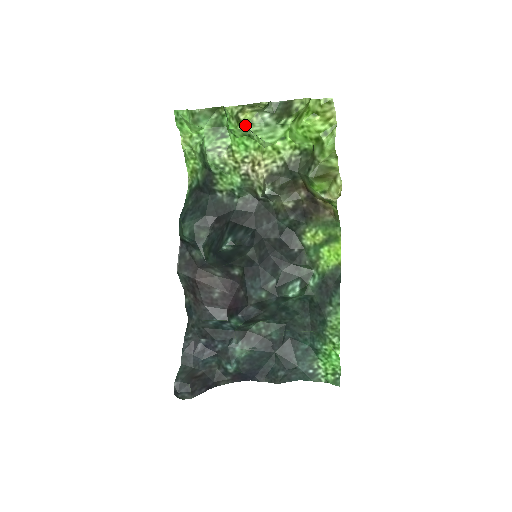
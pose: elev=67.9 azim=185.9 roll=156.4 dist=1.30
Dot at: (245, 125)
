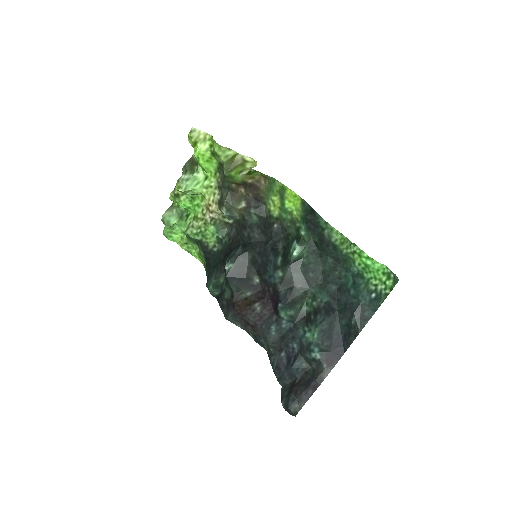
Dot at: (181, 194)
